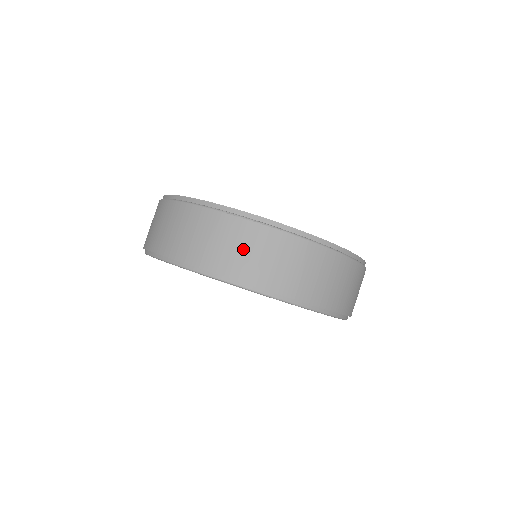
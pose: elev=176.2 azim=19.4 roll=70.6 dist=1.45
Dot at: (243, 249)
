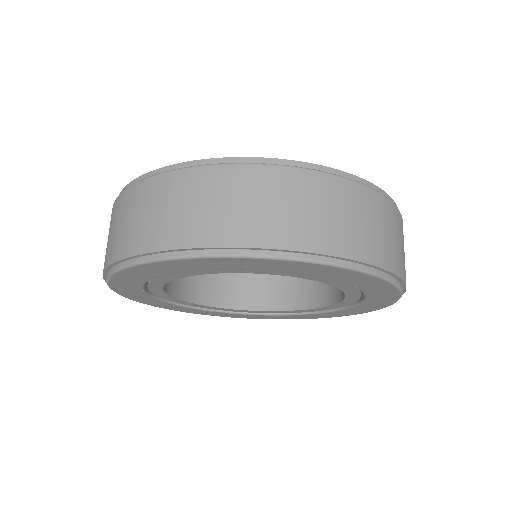
Dot at: (109, 234)
